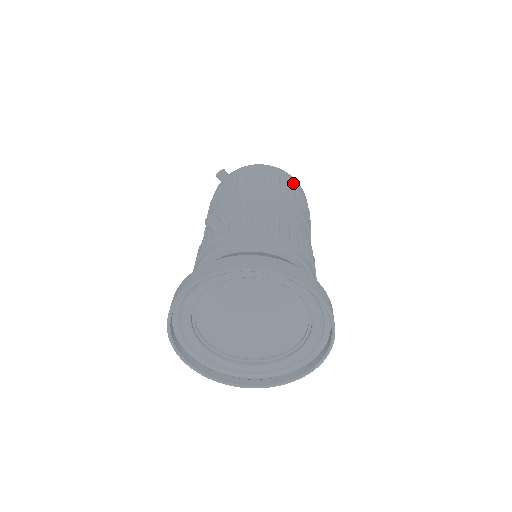
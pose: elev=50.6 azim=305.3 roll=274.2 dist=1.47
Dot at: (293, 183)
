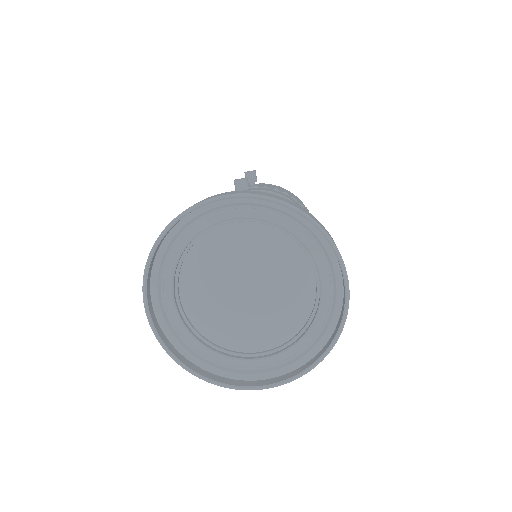
Dot at: occluded
